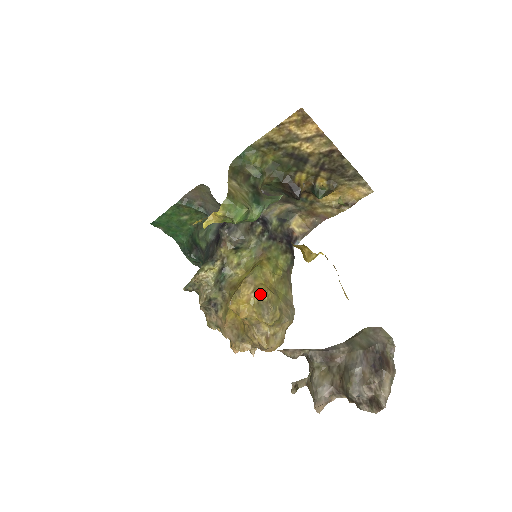
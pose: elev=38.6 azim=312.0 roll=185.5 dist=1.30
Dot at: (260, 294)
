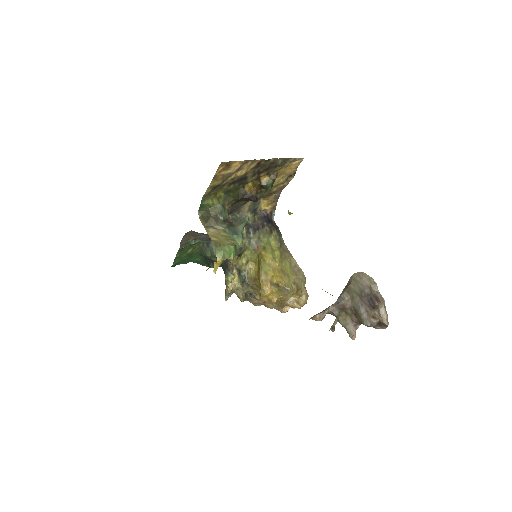
Dot at: (276, 285)
